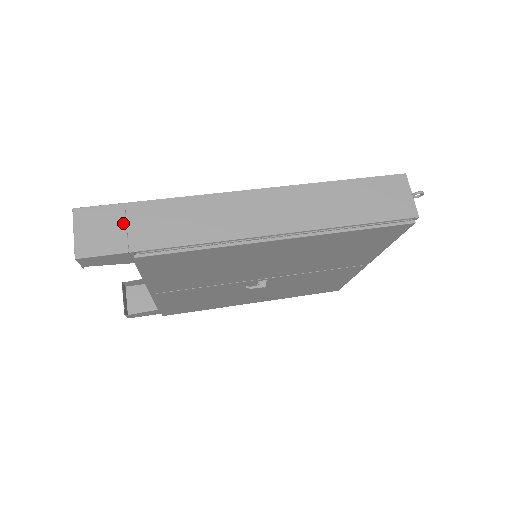
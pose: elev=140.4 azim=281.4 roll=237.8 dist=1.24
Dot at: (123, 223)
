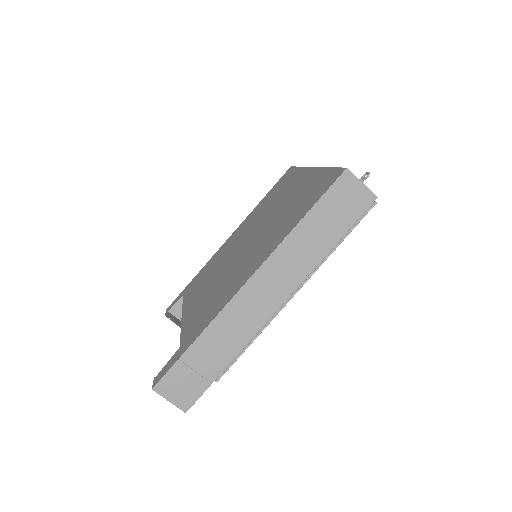
Dot at: (191, 371)
